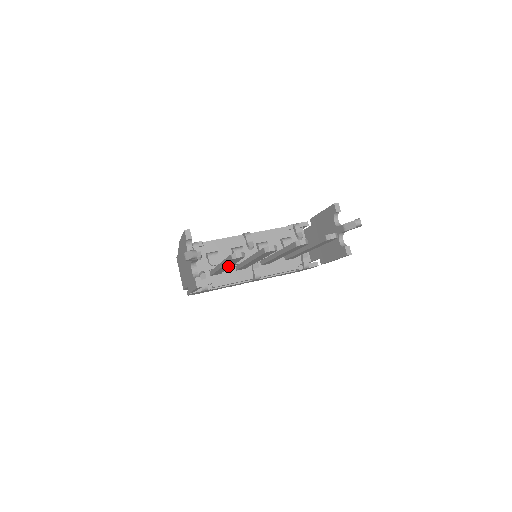
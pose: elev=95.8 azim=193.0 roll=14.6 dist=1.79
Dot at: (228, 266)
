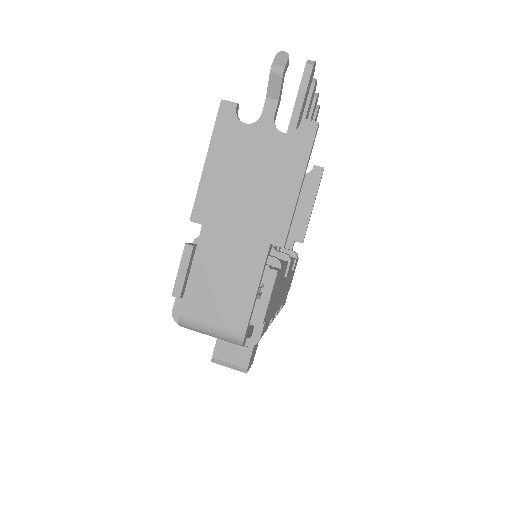
Dot at: occluded
